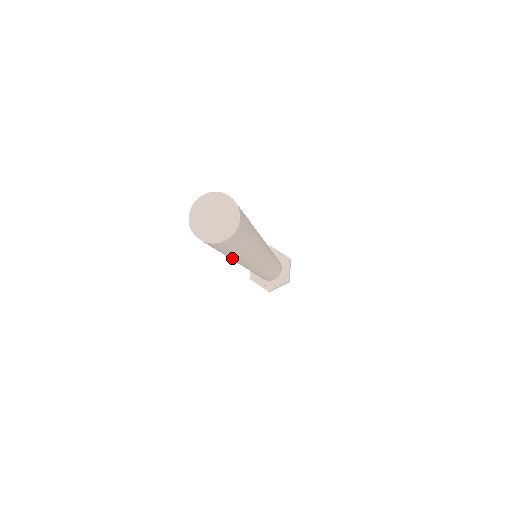
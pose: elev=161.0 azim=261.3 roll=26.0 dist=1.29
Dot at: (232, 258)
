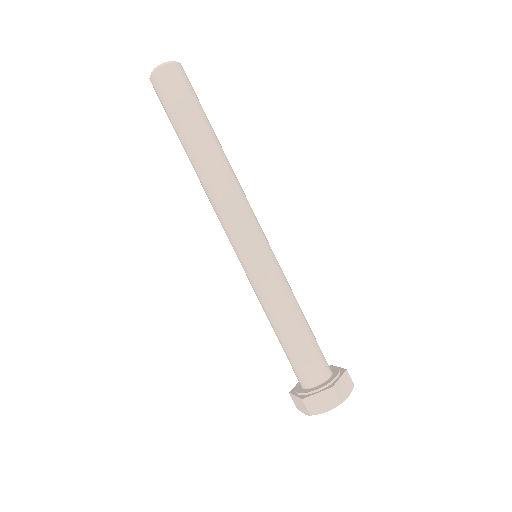
Dot at: (191, 154)
